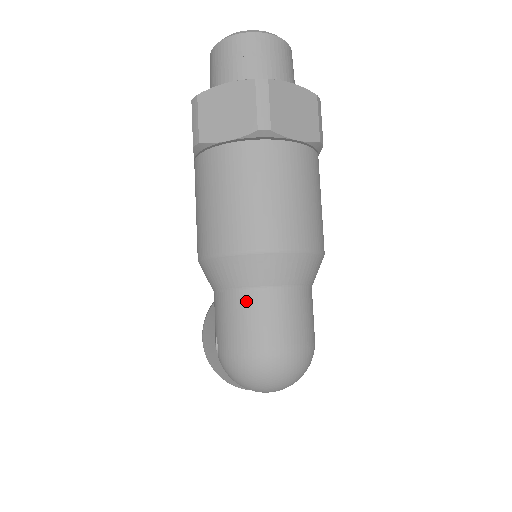
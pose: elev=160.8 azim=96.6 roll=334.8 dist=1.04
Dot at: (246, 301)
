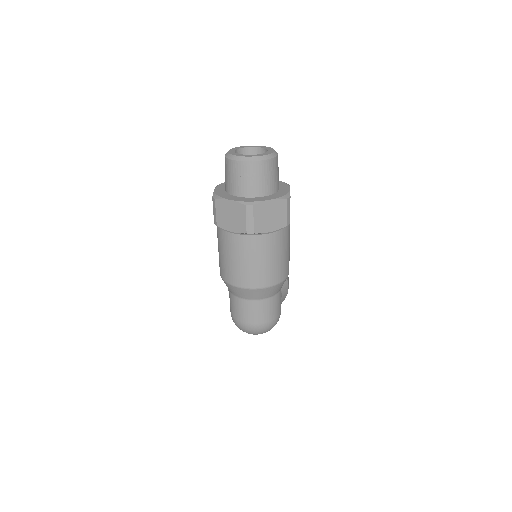
Dot at: (242, 303)
